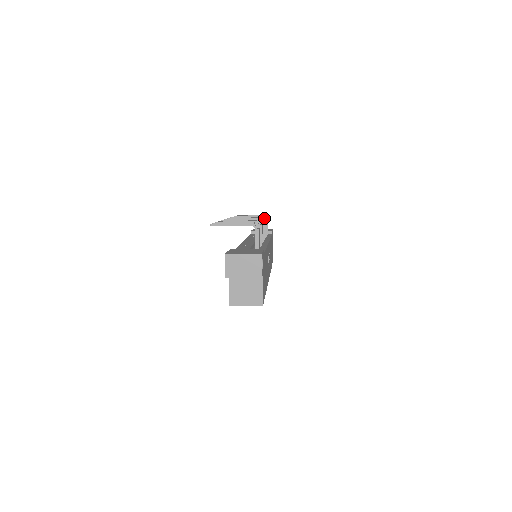
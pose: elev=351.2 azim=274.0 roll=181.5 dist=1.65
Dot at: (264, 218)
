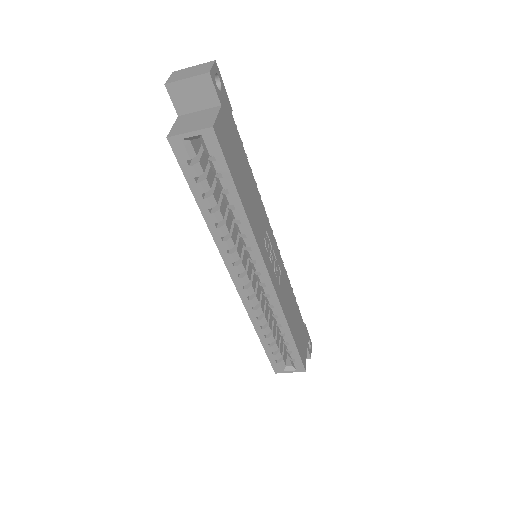
Dot at: occluded
